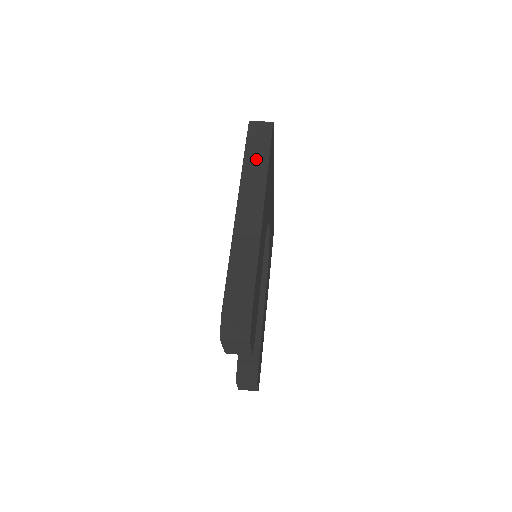
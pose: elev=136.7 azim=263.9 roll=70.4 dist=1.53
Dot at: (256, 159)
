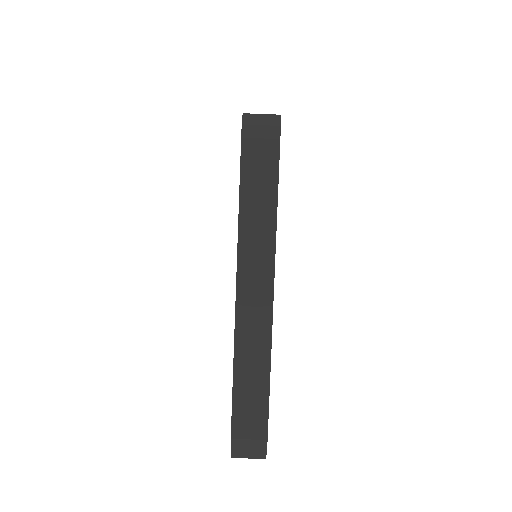
Dot at: (258, 203)
